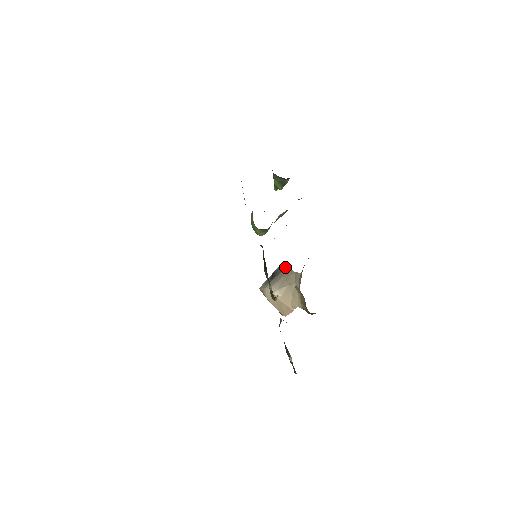
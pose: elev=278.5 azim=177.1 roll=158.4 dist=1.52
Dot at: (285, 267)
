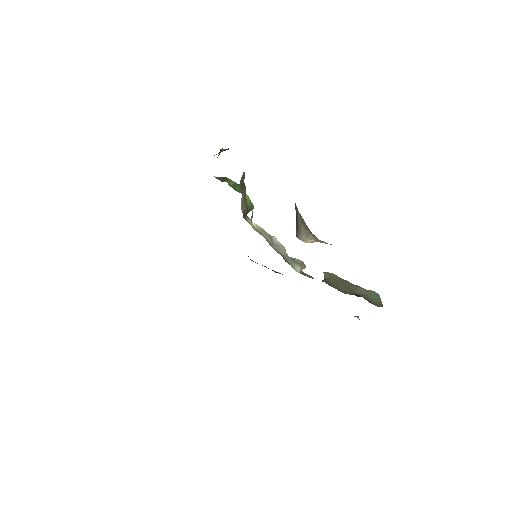
Dot at: (297, 212)
